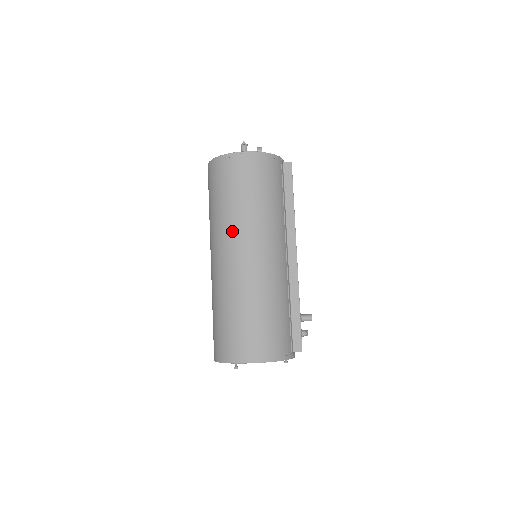
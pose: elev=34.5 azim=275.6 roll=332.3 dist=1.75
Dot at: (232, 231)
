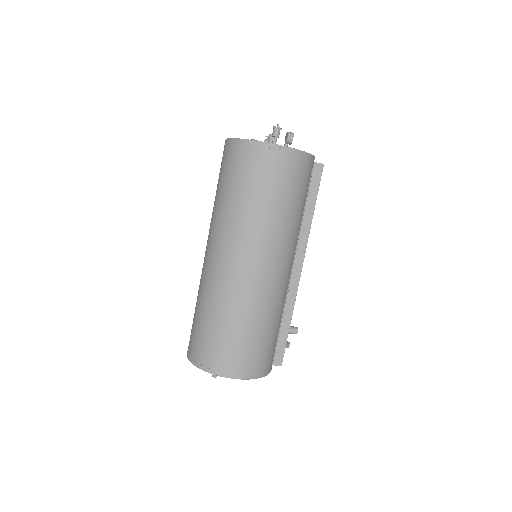
Dot at: (247, 236)
